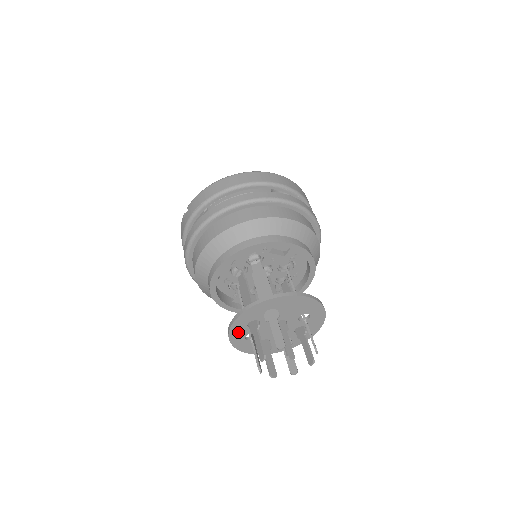
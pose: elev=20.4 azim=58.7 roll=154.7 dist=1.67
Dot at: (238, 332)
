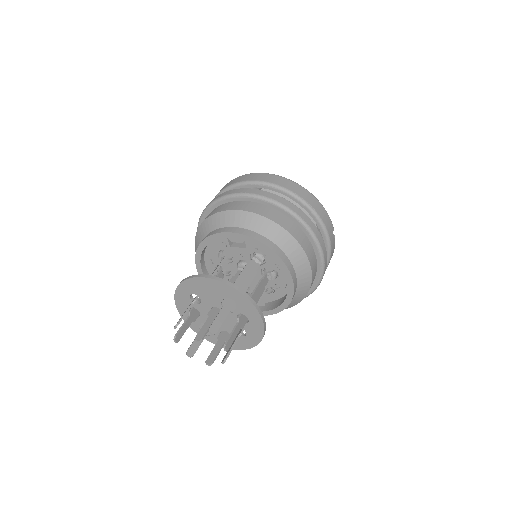
Dot at: (192, 322)
